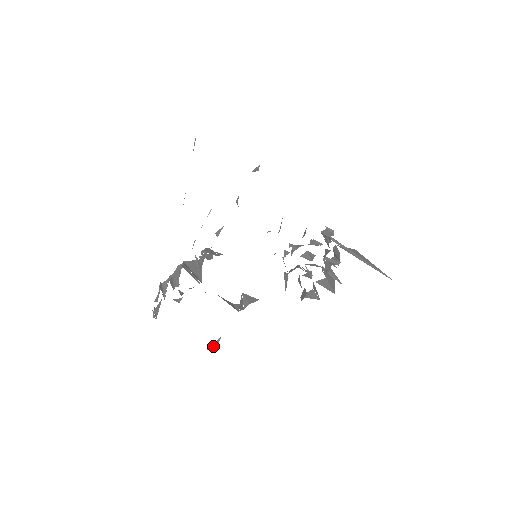
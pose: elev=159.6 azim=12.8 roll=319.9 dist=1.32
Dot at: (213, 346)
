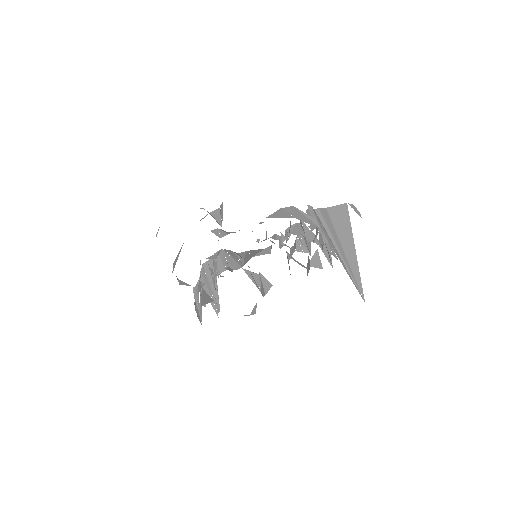
Dot at: (253, 313)
